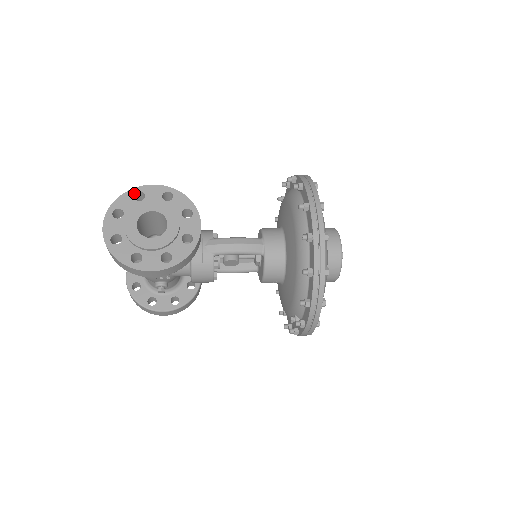
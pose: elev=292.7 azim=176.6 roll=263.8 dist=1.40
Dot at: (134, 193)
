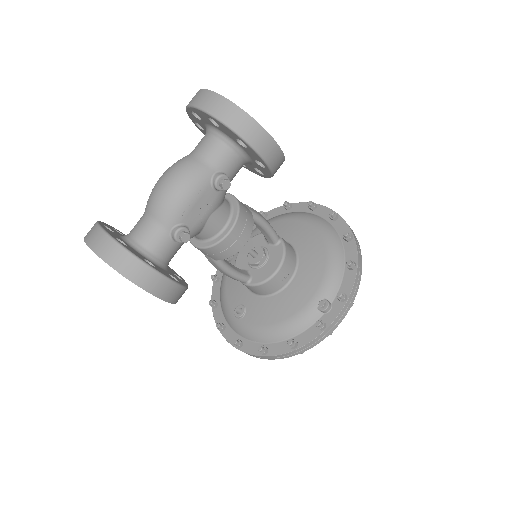
Dot at: occluded
